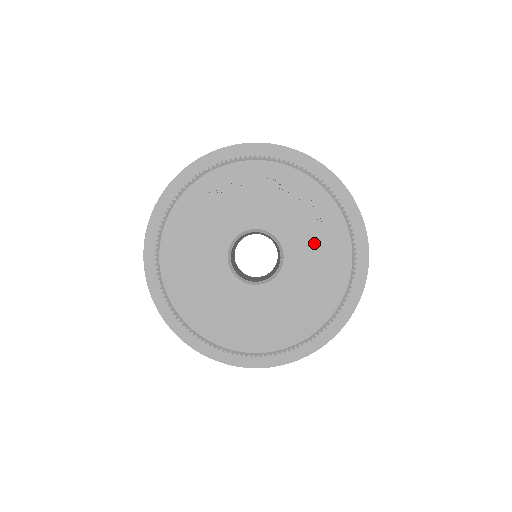
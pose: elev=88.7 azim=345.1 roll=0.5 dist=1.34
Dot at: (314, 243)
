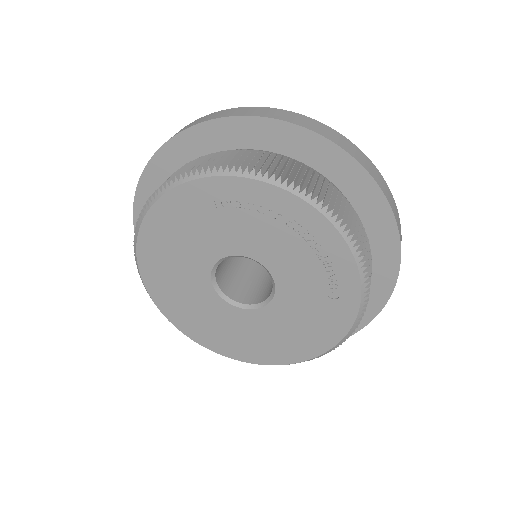
Dot at: (312, 304)
